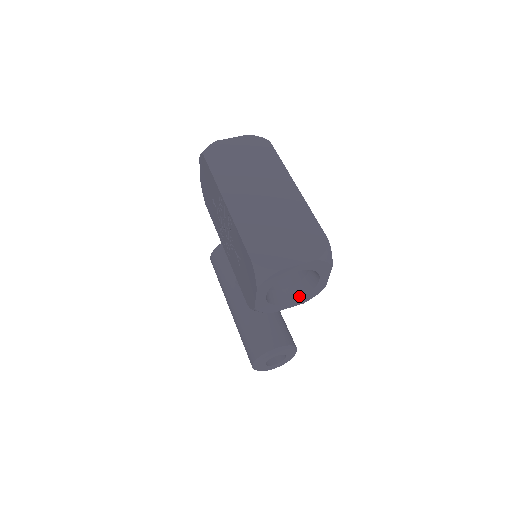
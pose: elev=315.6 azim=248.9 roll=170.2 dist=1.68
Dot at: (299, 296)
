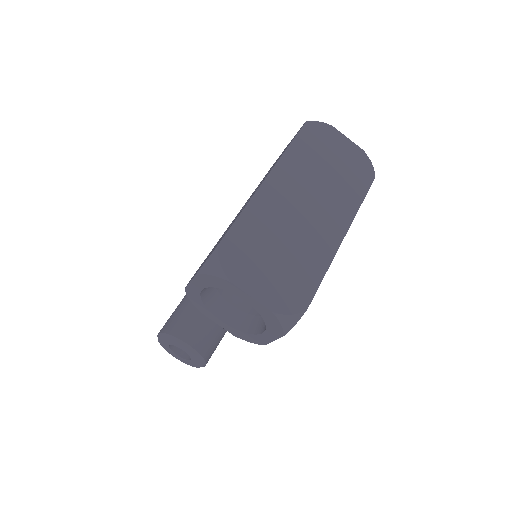
Dot at: (235, 325)
